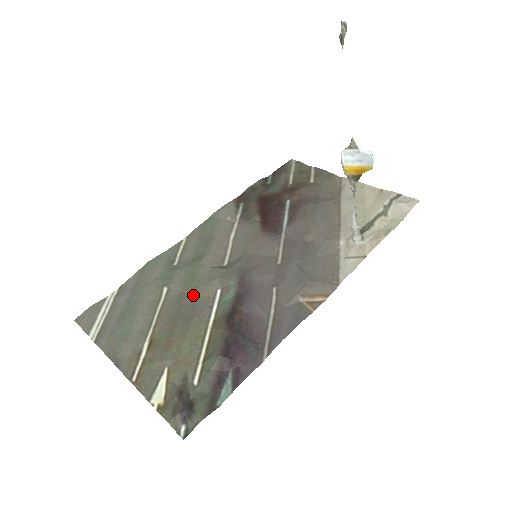
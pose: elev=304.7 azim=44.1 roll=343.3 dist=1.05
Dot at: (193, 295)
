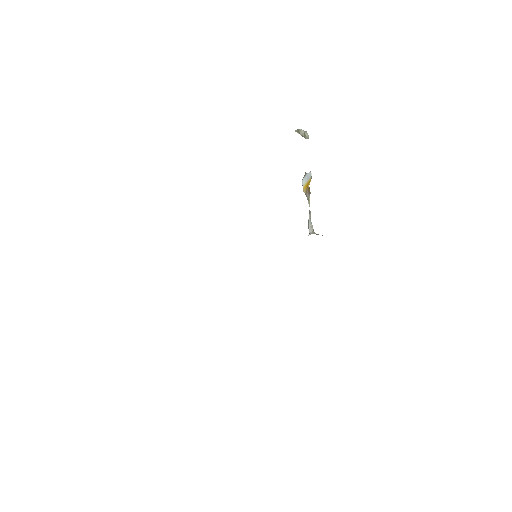
Dot at: occluded
